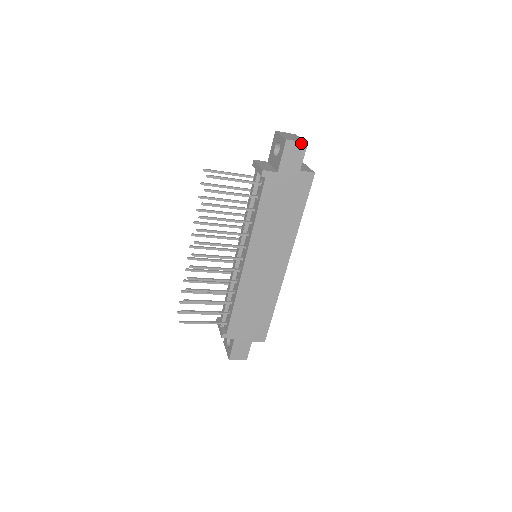
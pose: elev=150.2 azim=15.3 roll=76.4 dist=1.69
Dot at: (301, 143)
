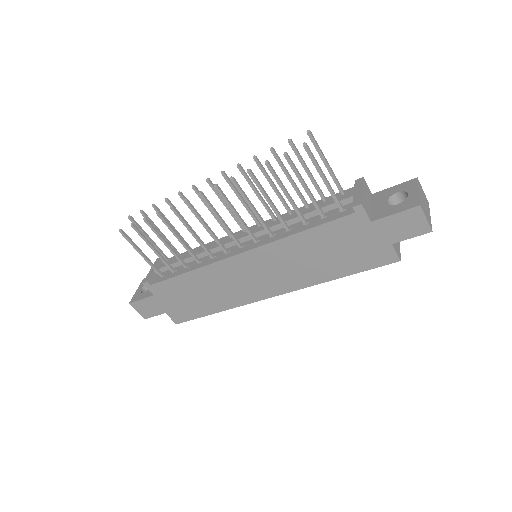
Dot at: (427, 224)
